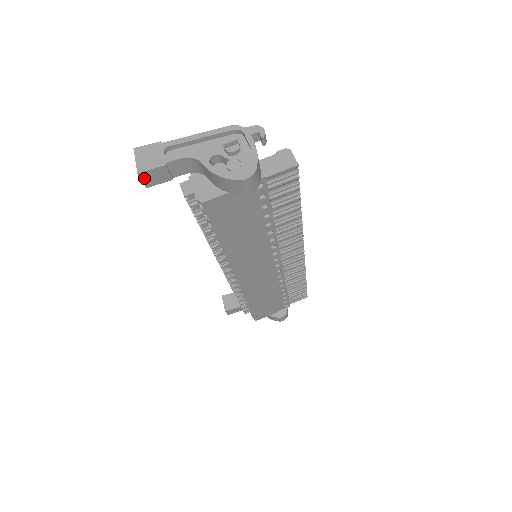
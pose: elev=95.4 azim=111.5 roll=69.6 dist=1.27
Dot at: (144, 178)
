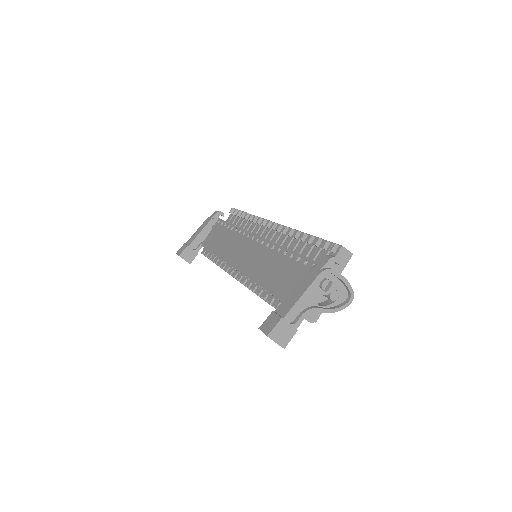
Dot at: occluded
